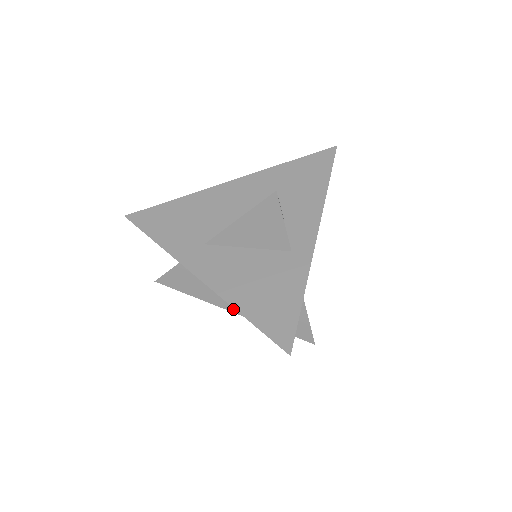
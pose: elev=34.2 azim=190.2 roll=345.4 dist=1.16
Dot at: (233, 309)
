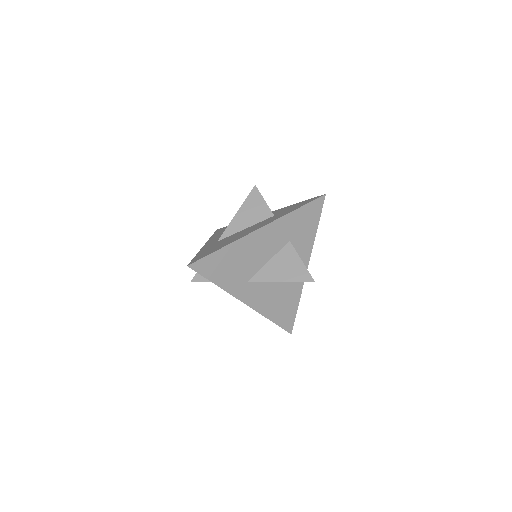
Dot at: occluded
